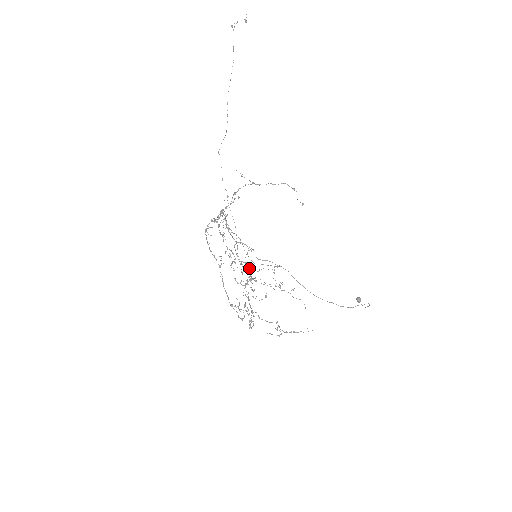
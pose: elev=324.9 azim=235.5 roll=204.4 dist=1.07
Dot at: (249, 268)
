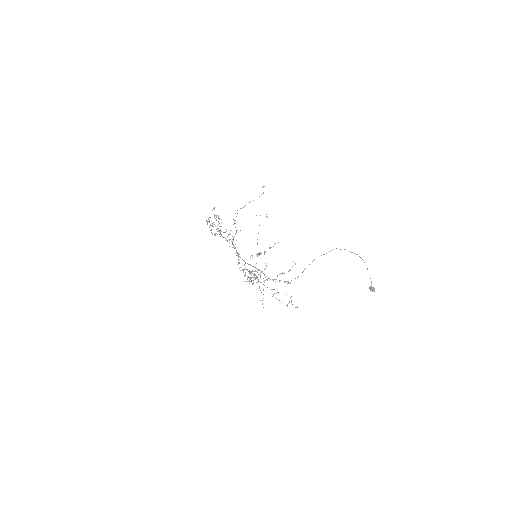
Dot at: occluded
